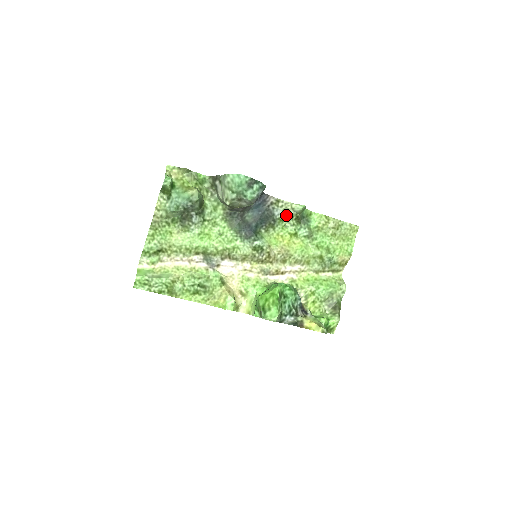
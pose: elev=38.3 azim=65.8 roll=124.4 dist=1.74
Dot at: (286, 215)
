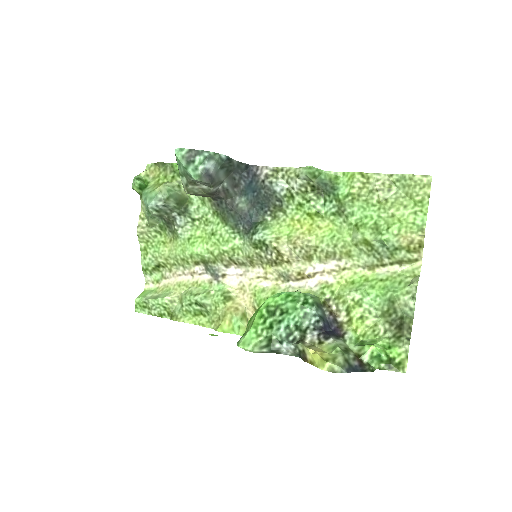
Dot at: (293, 188)
